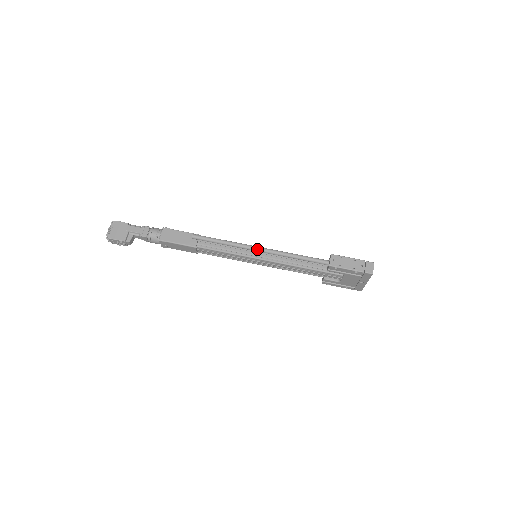
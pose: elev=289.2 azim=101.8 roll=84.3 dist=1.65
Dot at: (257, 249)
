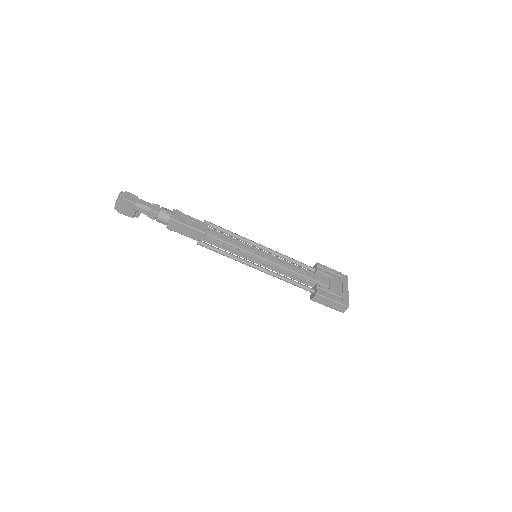
Dot at: (254, 268)
